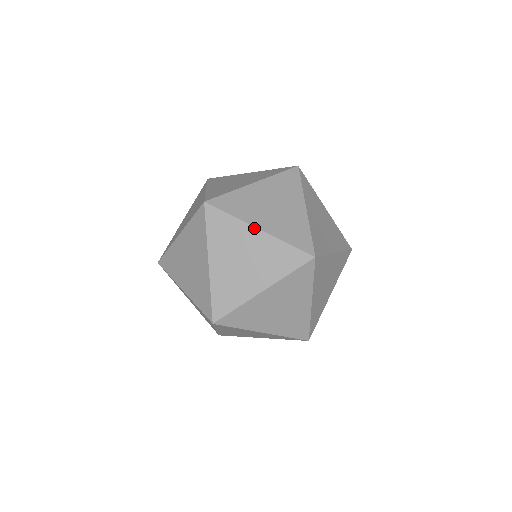
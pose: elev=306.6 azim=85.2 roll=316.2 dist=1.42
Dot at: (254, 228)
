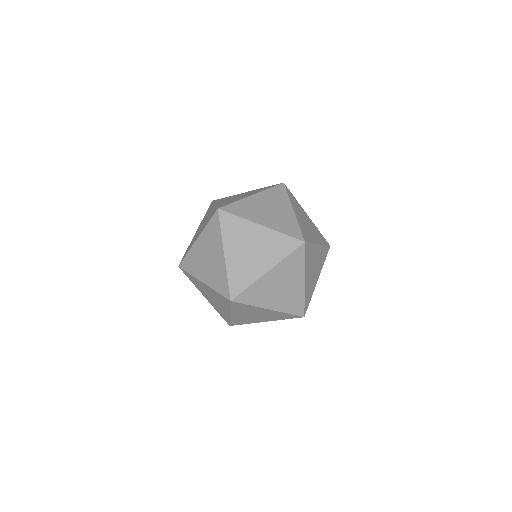
Dot at: (257, 225)
